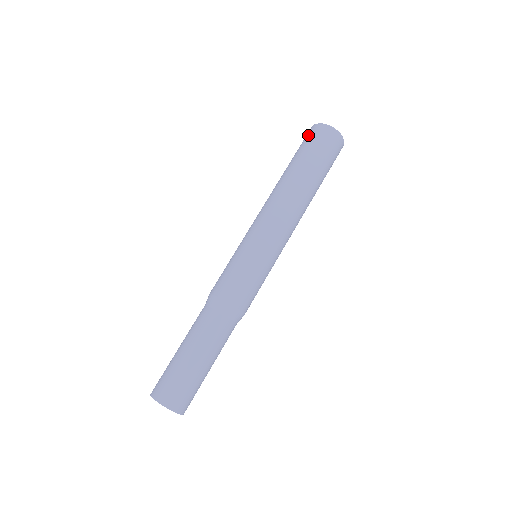
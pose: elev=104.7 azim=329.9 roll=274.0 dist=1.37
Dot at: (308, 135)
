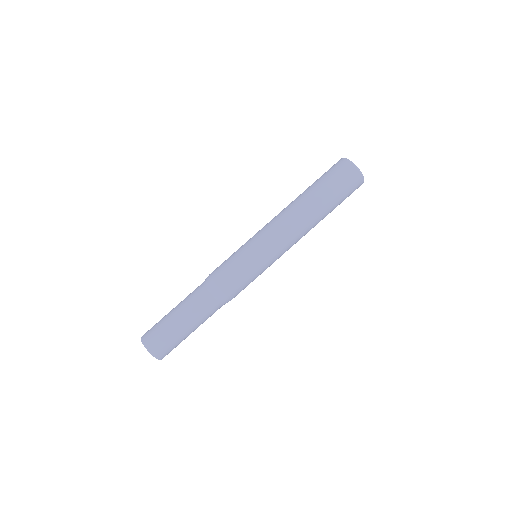
Dot at: occluded
